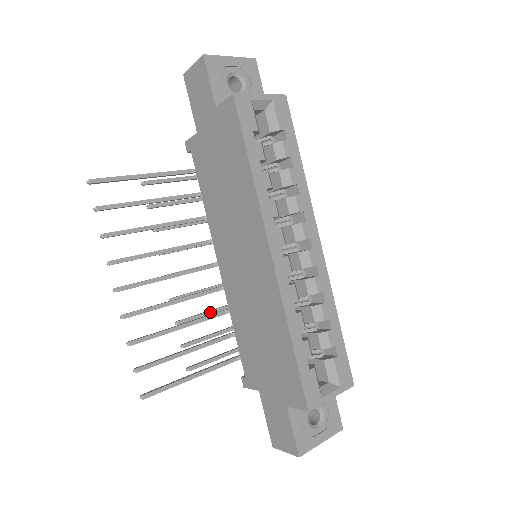
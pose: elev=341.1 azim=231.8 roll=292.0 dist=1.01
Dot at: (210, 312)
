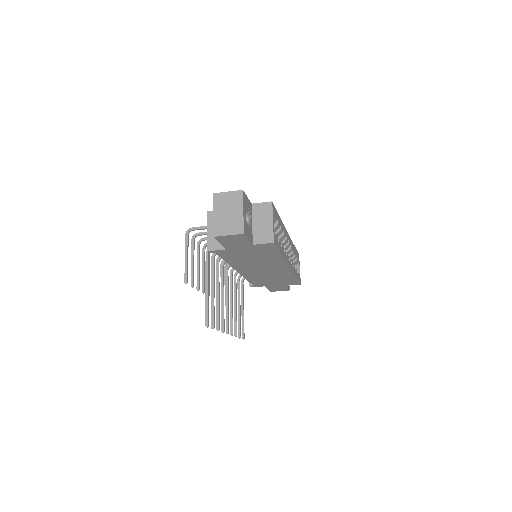
Dot at: occluded
